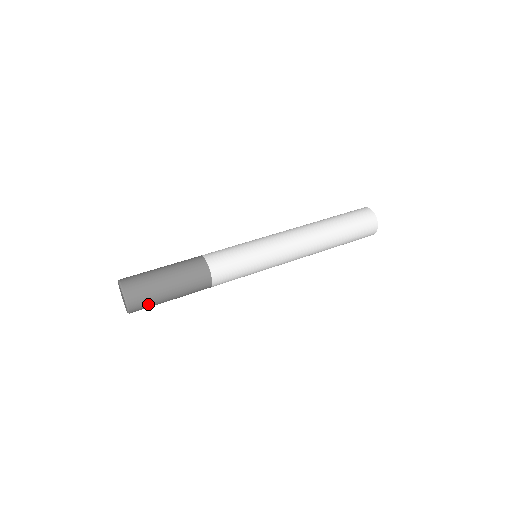
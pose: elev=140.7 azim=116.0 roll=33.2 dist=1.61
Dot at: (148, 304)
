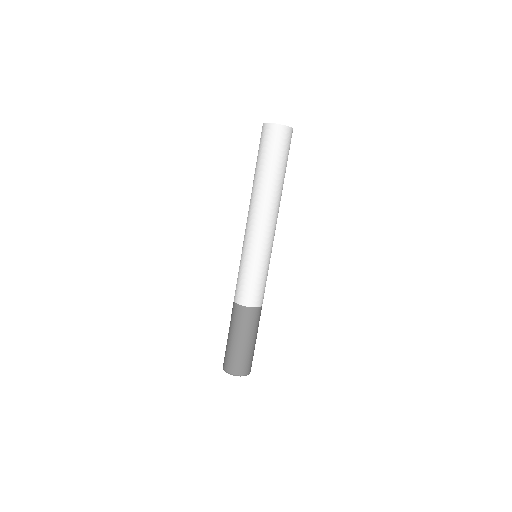
Dot at: occluded
